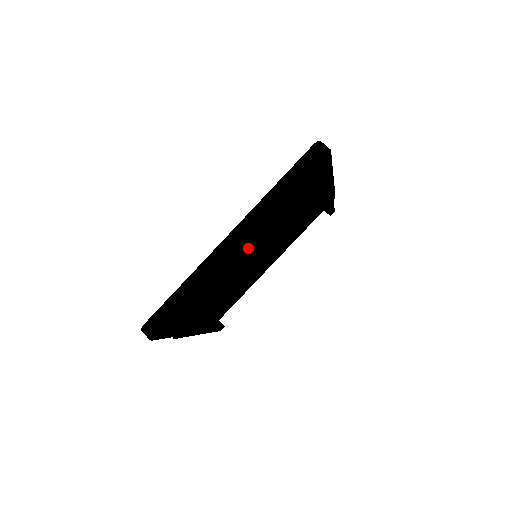
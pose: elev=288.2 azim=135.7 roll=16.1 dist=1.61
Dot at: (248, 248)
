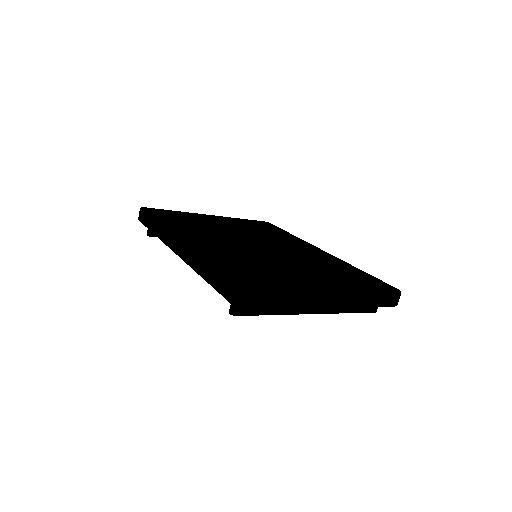
Dot at: occluded
